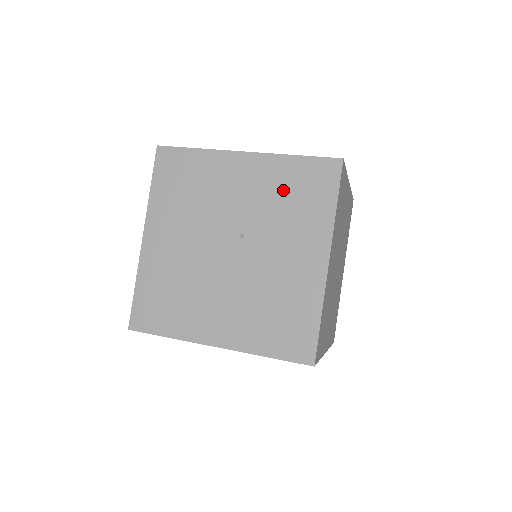
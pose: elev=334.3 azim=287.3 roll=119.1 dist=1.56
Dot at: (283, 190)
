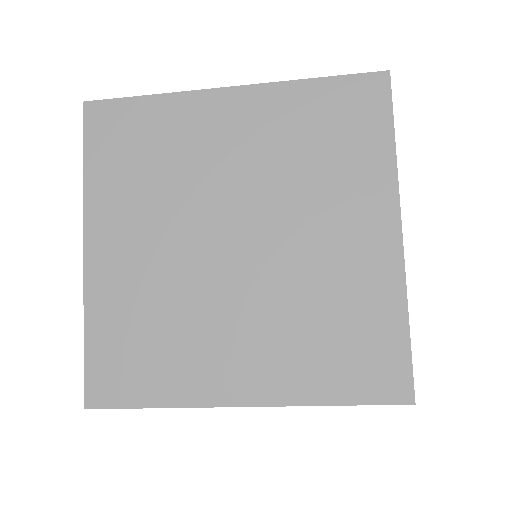
Dot at: occluded
